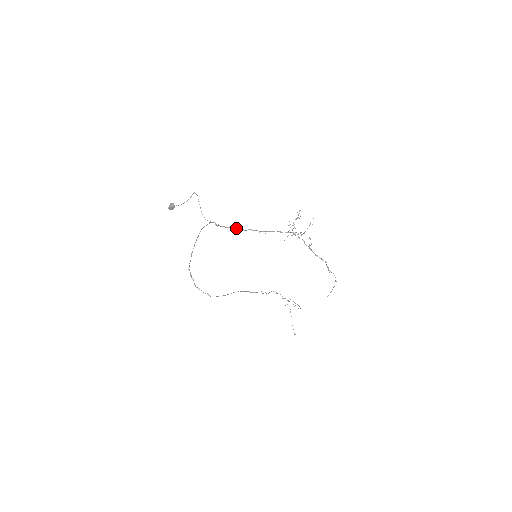
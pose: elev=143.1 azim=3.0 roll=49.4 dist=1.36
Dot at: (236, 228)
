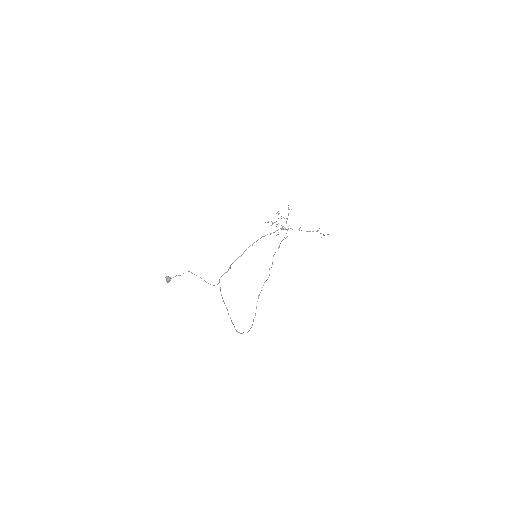
Dot at: (235, 260)
